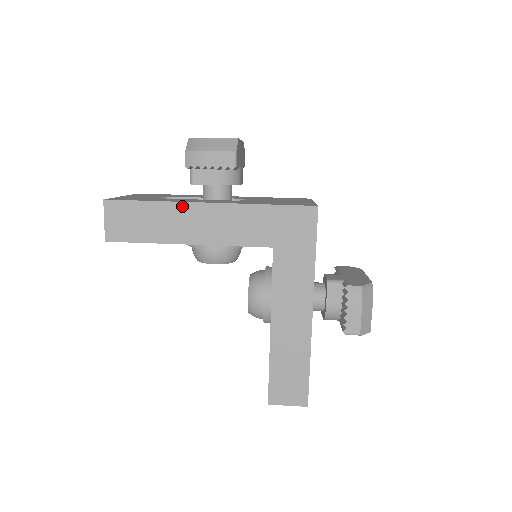
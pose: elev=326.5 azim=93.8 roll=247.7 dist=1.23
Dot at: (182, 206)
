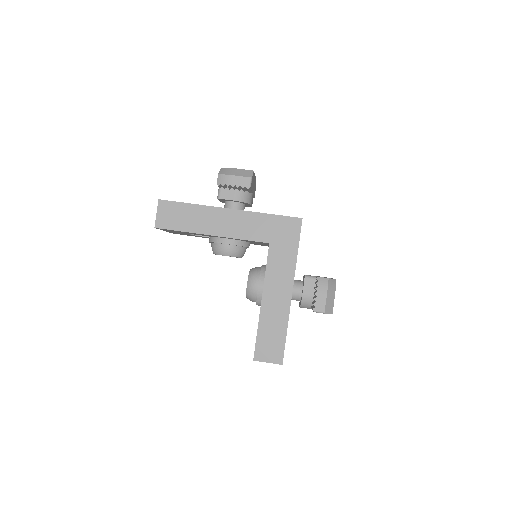
Dot at: (211, 209)
